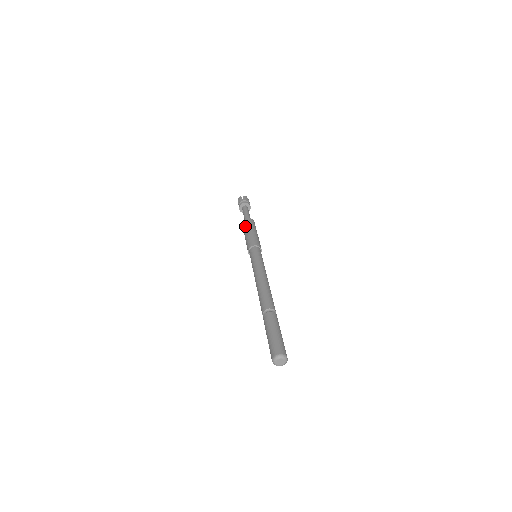
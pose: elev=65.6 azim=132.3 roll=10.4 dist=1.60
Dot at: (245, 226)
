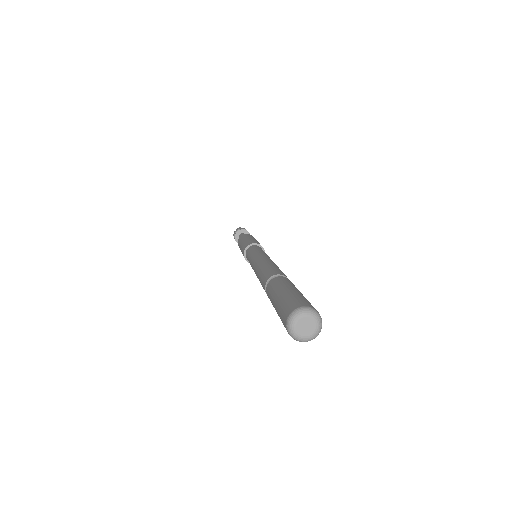
Dot at: occluded
